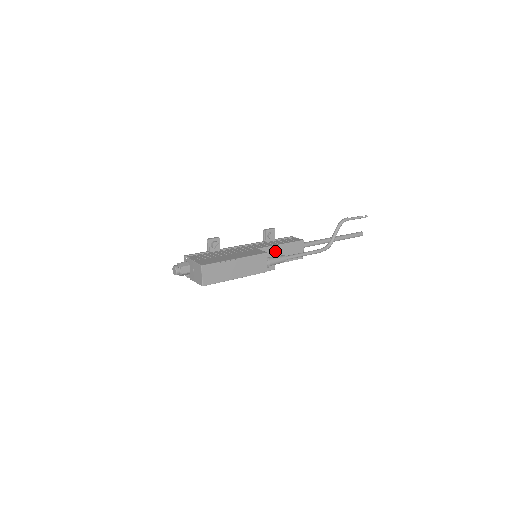
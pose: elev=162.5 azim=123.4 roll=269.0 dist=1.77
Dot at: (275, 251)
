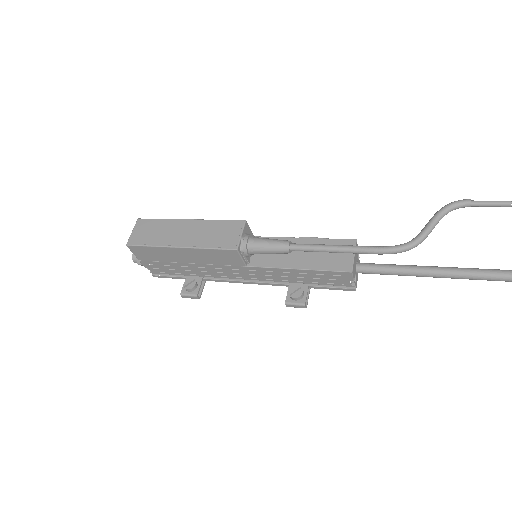
Dot at: occluded
